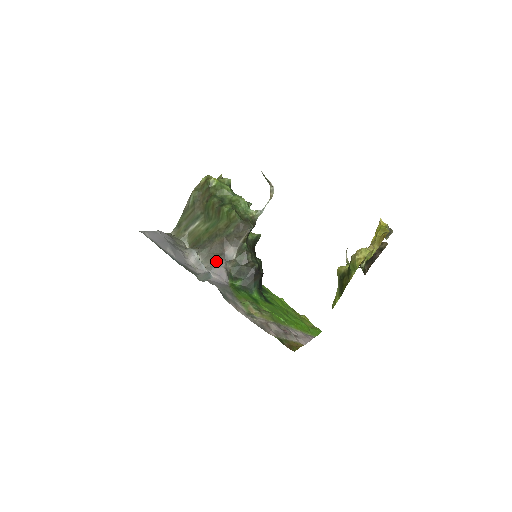
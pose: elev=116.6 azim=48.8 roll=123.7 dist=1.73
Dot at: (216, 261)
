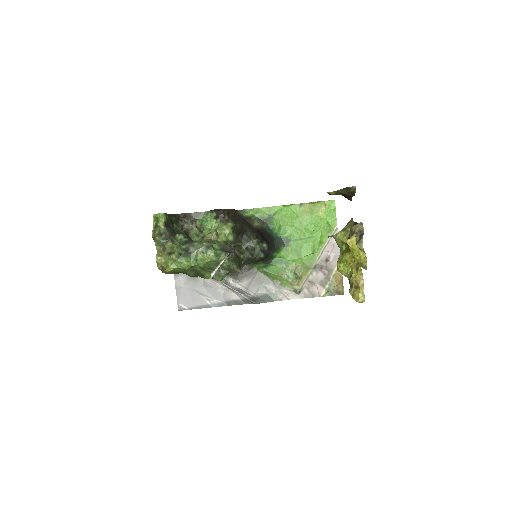
Dot at: (235, 275)
